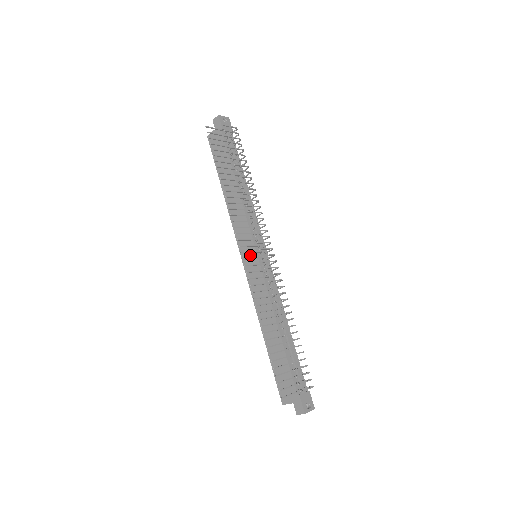
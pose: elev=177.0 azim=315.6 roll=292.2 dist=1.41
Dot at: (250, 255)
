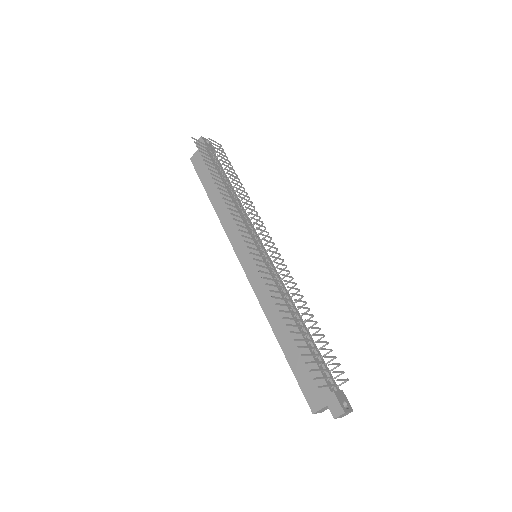
Dot at: (250, 254)
